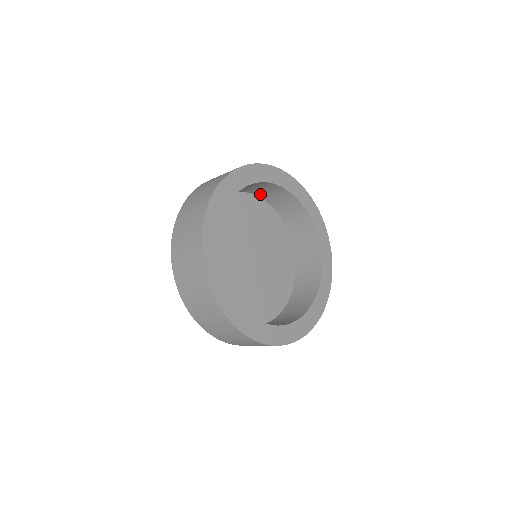
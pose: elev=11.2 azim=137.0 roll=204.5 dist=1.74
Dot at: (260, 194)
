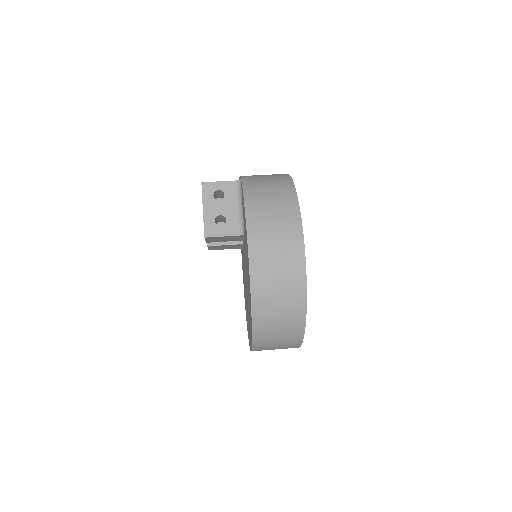
Dot at: occluded
